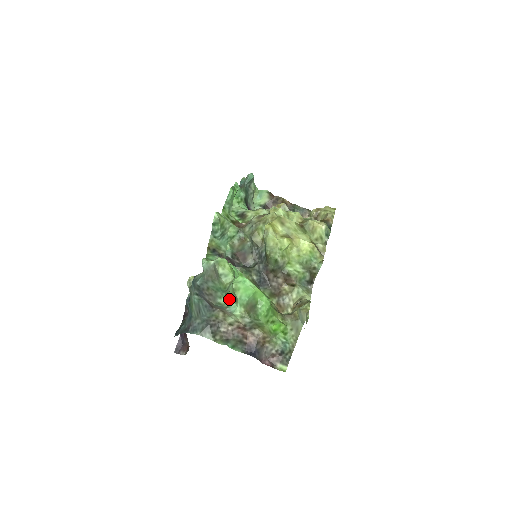
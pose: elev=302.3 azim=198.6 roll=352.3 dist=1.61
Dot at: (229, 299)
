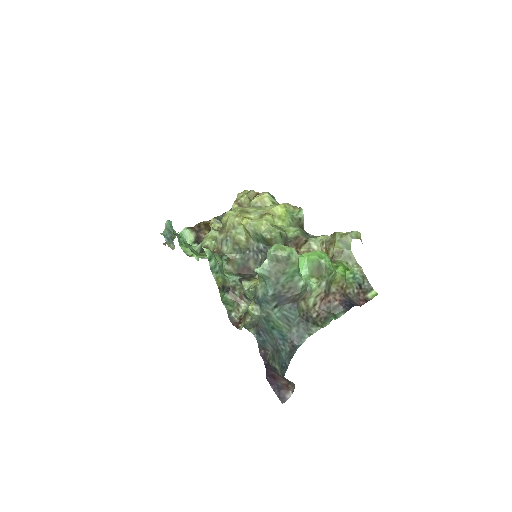
Dot at: occluded
